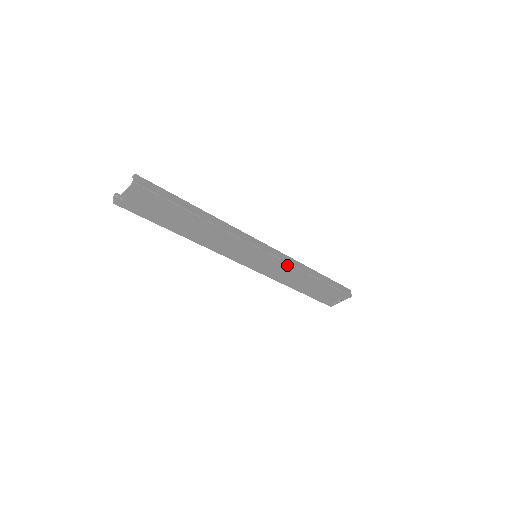
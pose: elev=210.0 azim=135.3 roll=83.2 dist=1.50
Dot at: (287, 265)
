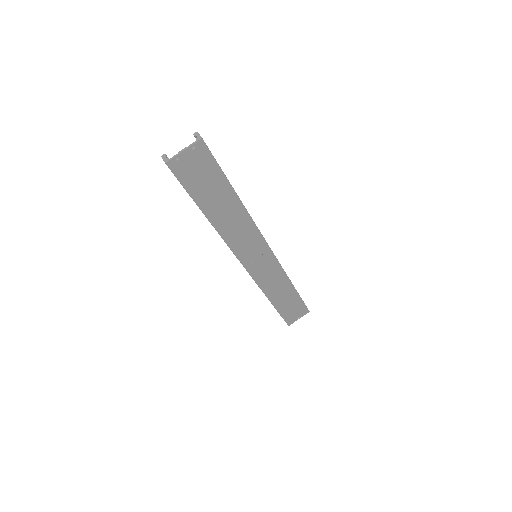
Dot at: (279, 268)
